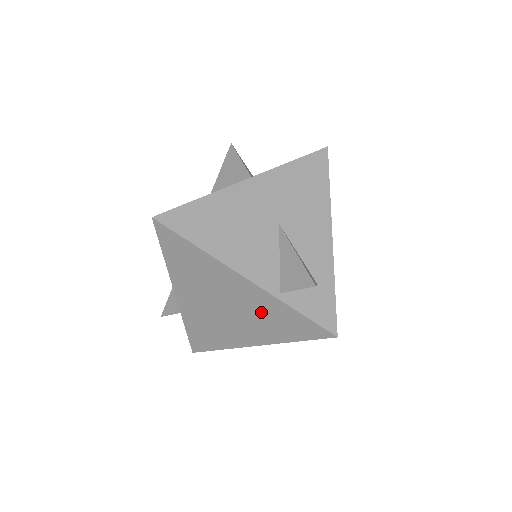
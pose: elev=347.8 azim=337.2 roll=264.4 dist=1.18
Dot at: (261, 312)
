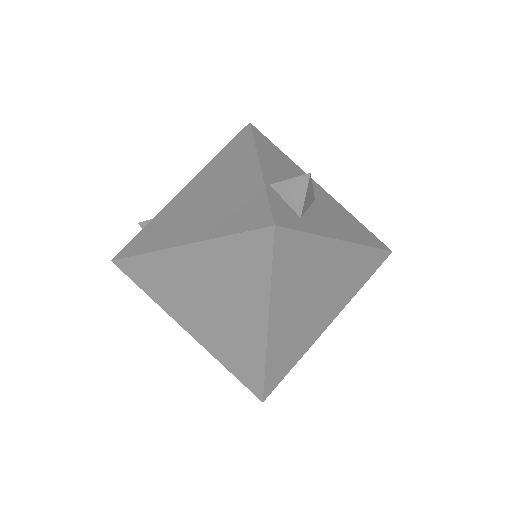
Dot at: (233, 200)
